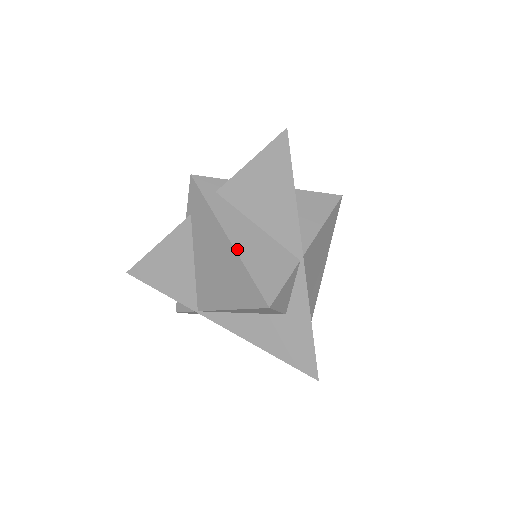
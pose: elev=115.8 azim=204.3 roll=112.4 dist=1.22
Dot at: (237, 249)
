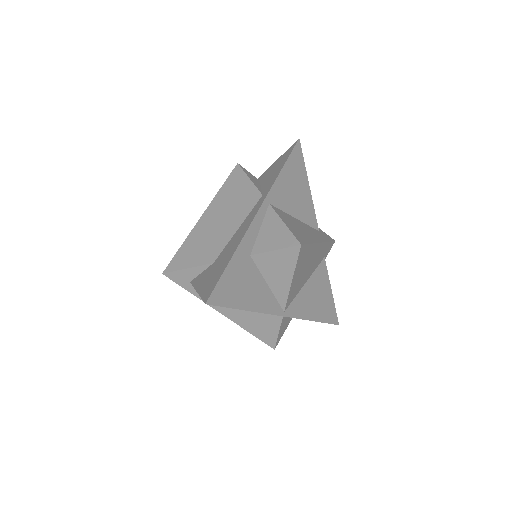
Dot at: (233, 320)
